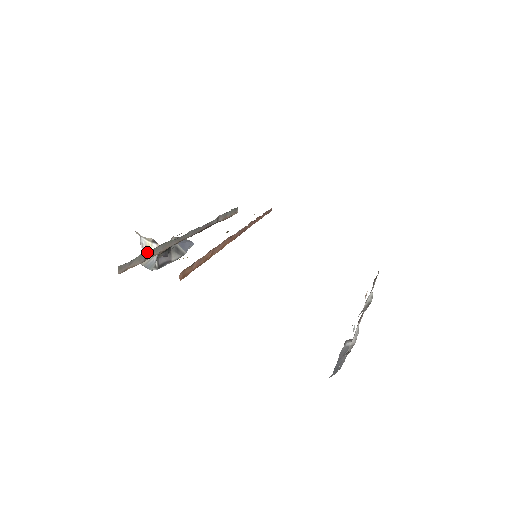
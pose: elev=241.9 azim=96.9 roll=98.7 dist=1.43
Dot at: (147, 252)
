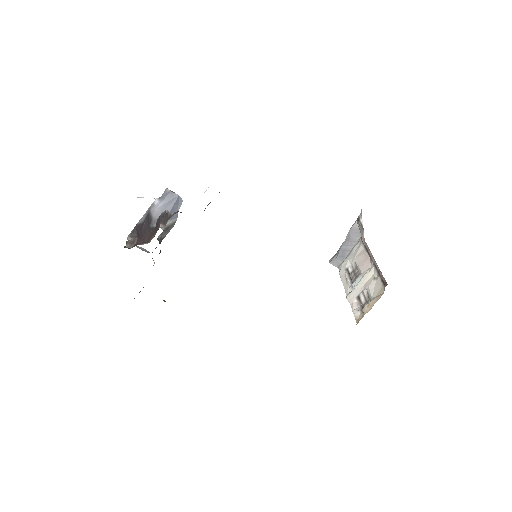
Dot at: occluded
